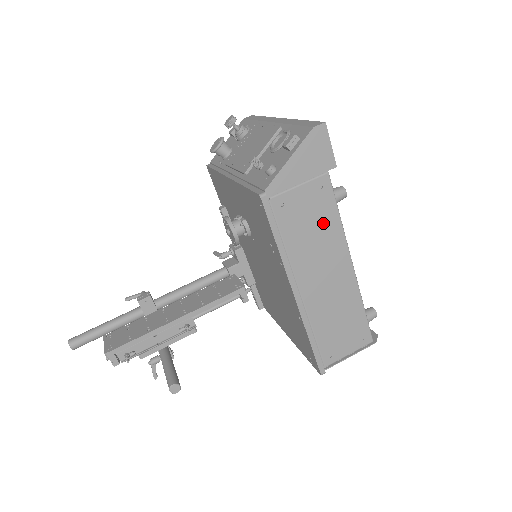
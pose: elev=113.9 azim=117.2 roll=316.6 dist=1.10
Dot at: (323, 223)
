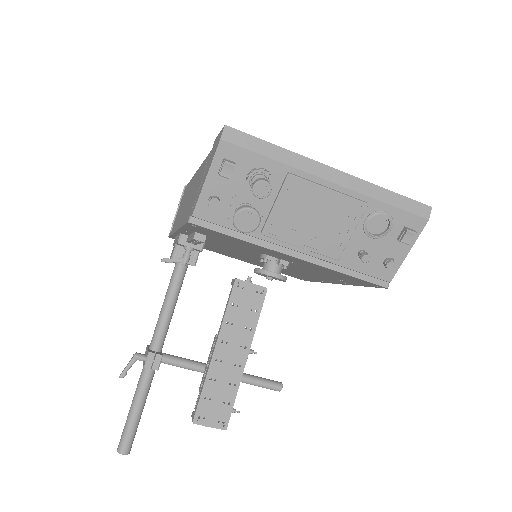
Dot at: occluded
